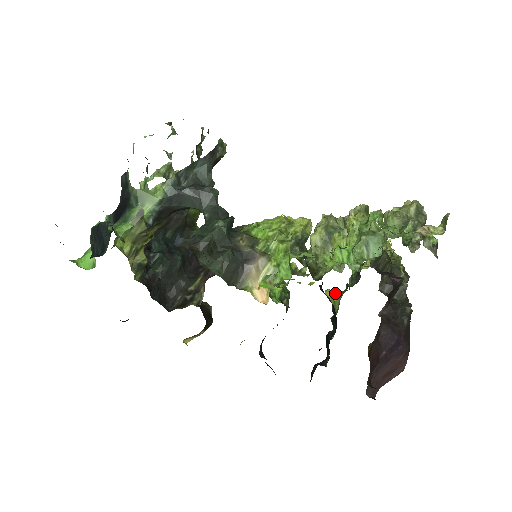
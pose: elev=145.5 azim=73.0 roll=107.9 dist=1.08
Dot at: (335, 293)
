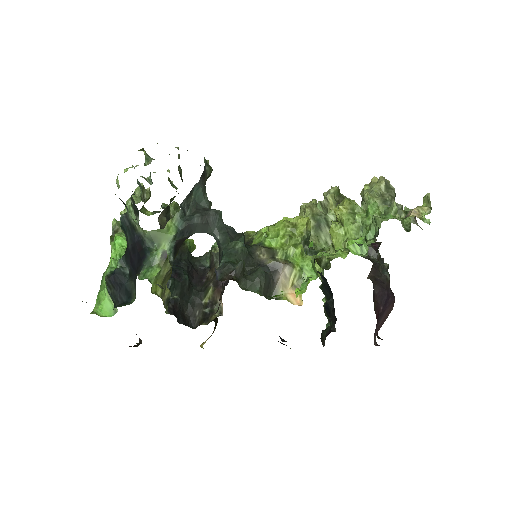
Dot at: (316, 264)
